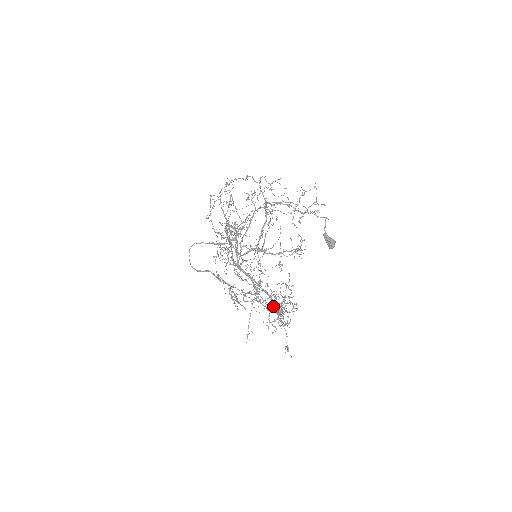
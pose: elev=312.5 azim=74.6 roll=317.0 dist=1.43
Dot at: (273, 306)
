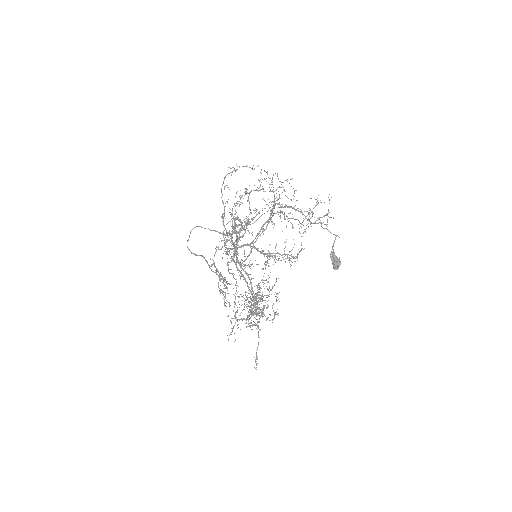
Dot at: occluded
